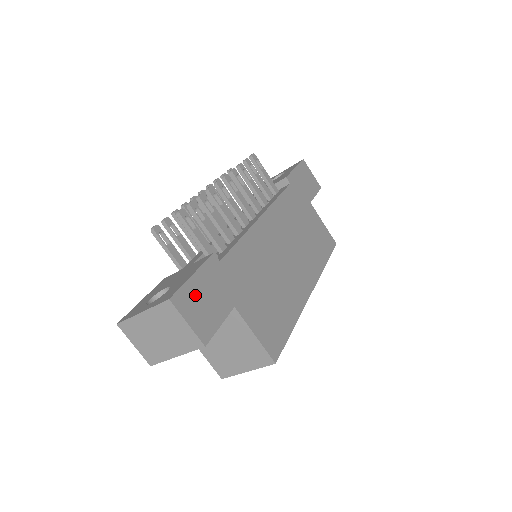
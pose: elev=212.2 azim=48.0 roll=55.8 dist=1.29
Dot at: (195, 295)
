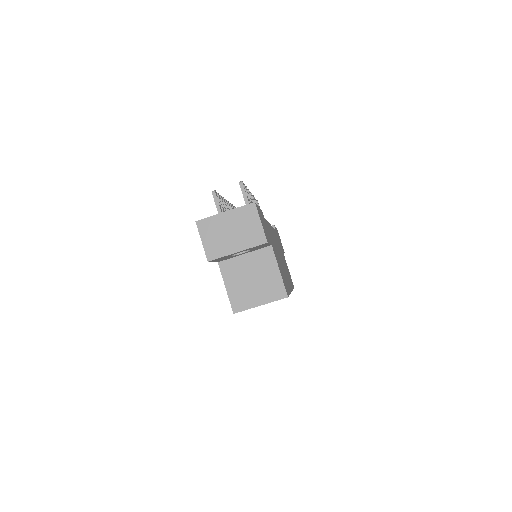
Dot at: (261, 216)
